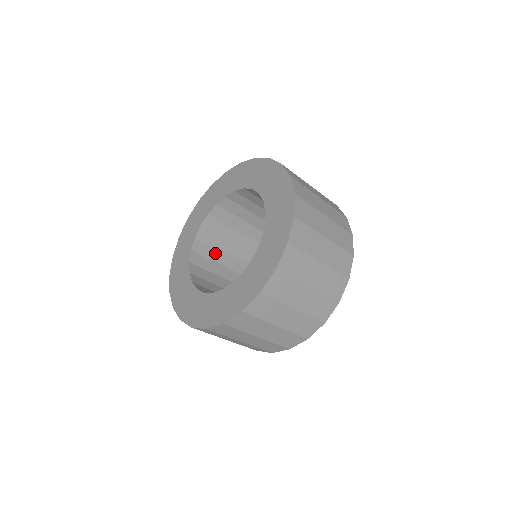
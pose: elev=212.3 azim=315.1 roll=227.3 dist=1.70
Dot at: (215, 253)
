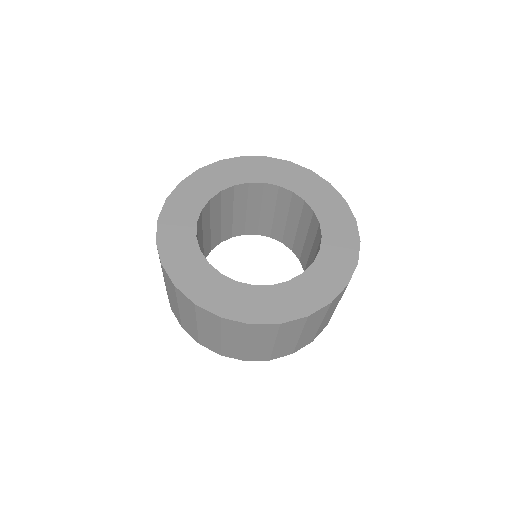
Dot at: (217, 214)
